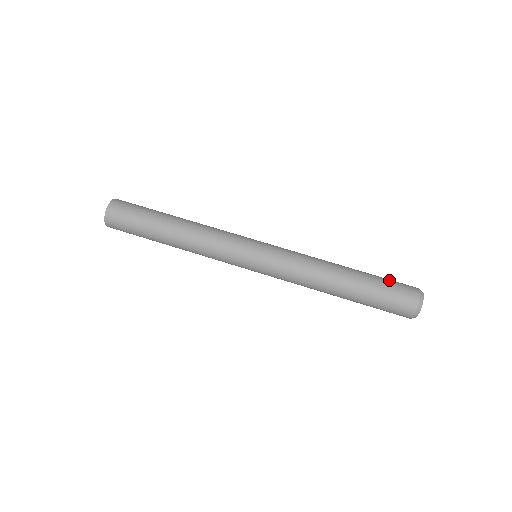
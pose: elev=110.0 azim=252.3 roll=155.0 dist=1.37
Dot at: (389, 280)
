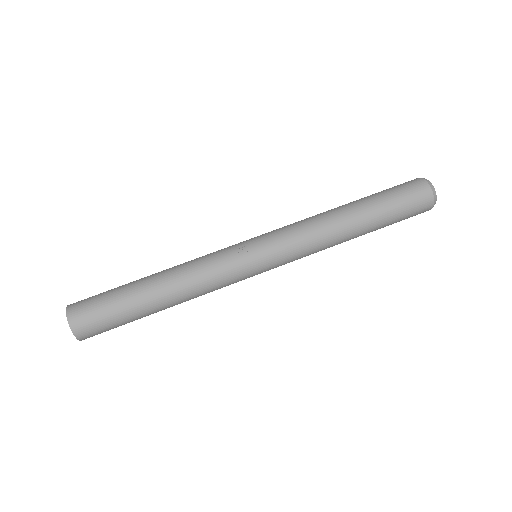
Dot at: occluded
